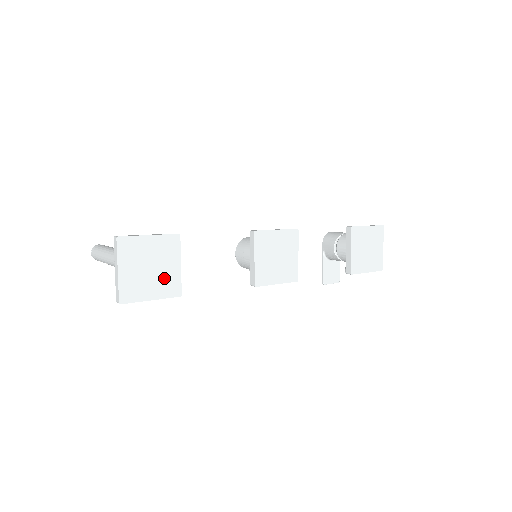
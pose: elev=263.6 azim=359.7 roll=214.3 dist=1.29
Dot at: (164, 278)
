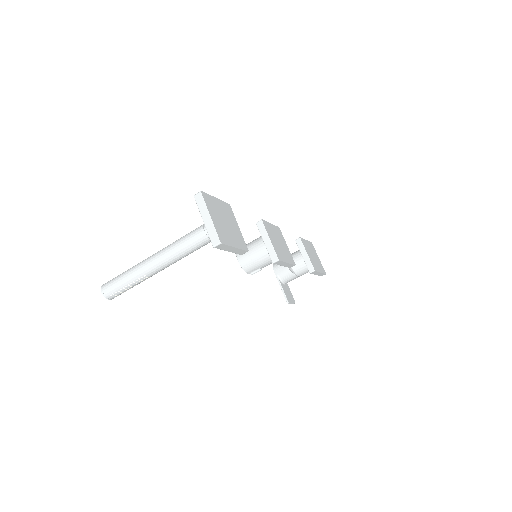
Dot at: (235, 233)
